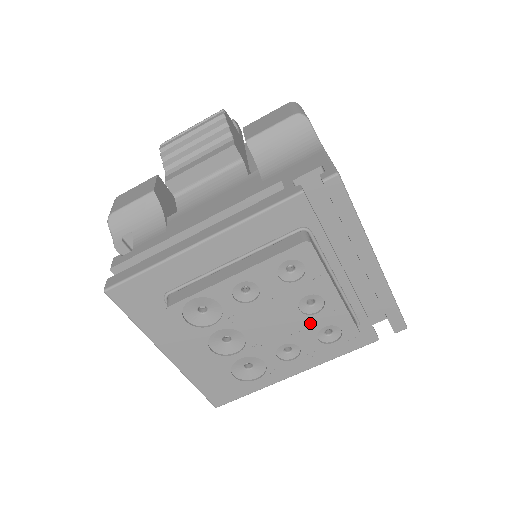
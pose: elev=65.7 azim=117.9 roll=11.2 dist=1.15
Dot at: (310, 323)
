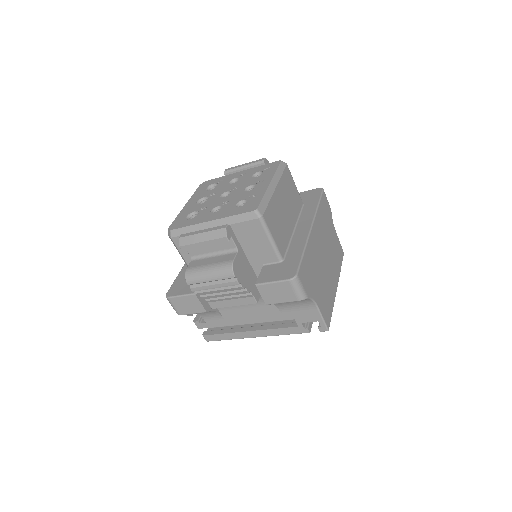
Dot at: occluded
